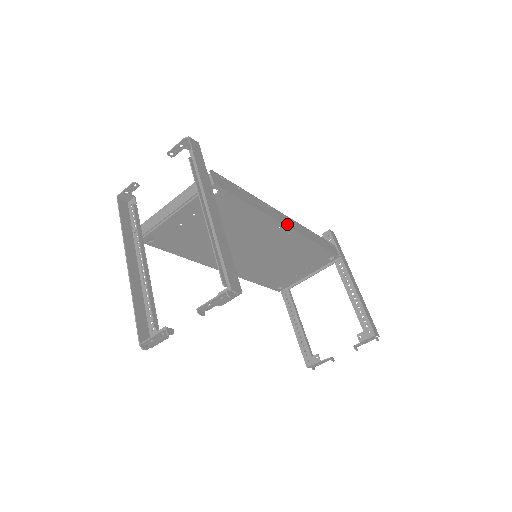
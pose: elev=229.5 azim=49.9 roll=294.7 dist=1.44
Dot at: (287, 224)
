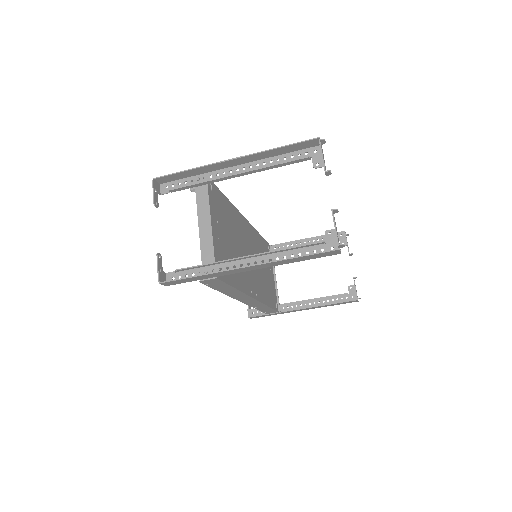
Dot at: occluded
